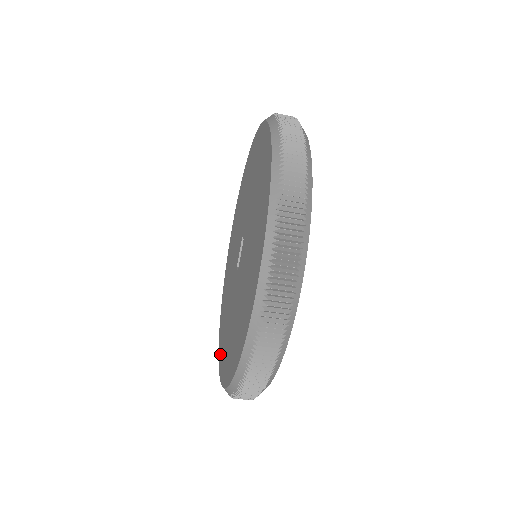
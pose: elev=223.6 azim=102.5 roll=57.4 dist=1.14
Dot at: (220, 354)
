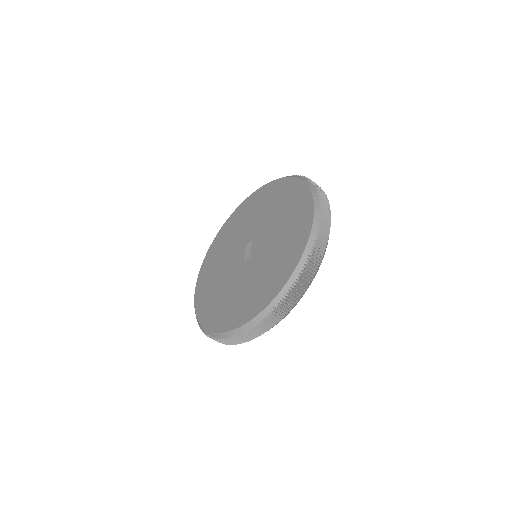
Dot at: (233, 322)
